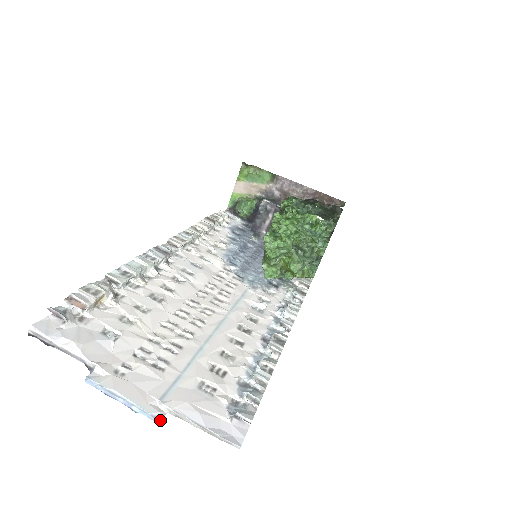
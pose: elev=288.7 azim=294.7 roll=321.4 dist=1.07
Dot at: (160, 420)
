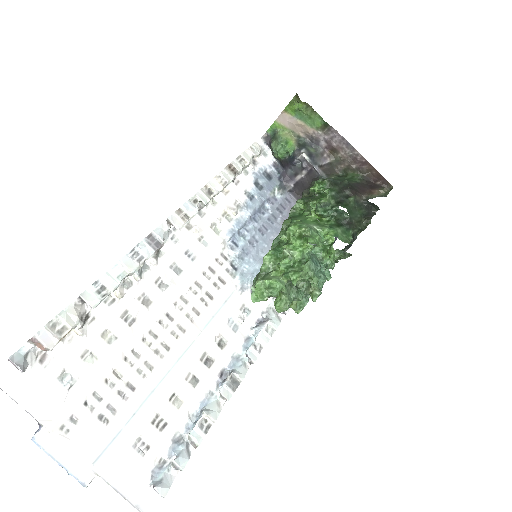
Dot at: (87, 486)
